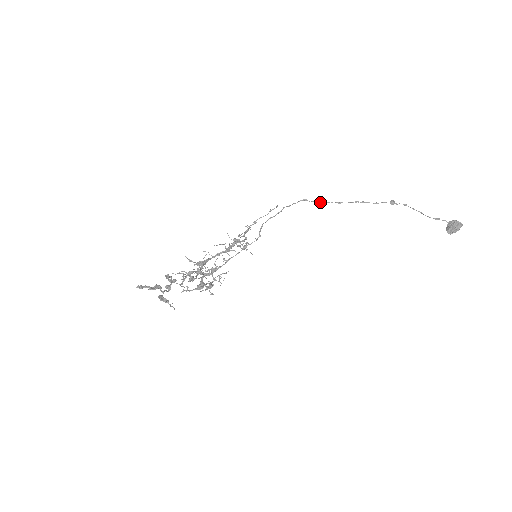
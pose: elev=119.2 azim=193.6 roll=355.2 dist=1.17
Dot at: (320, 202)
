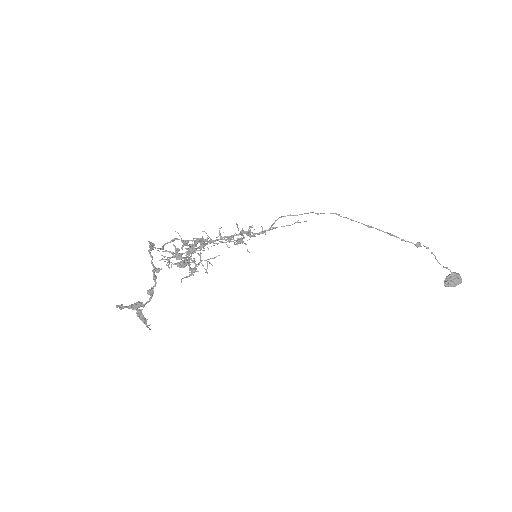
Dot at: (351, 219)
